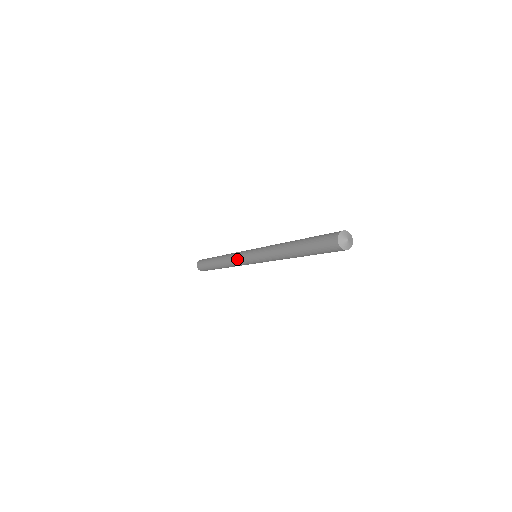
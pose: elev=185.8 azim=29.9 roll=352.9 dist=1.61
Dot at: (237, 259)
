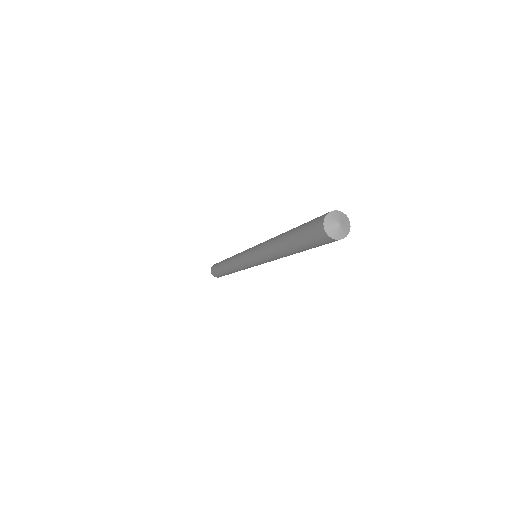
Dot at: (238, 261)
